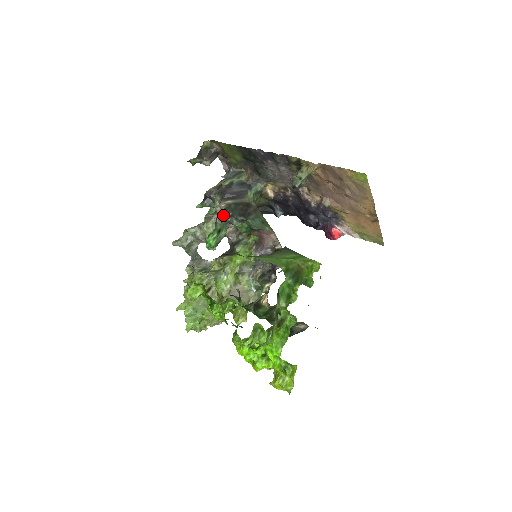
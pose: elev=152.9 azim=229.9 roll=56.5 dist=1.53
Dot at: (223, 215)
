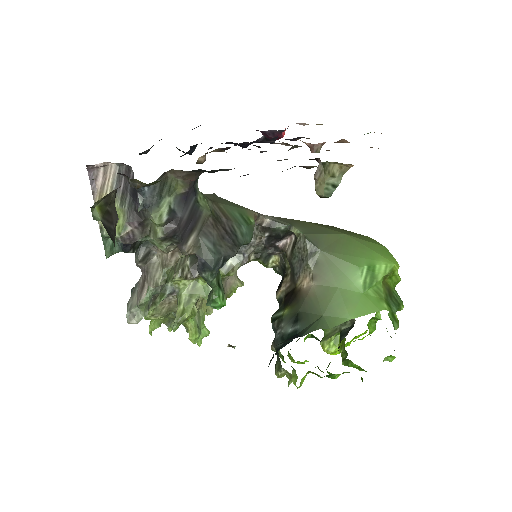
Dot at: (216, 270)
